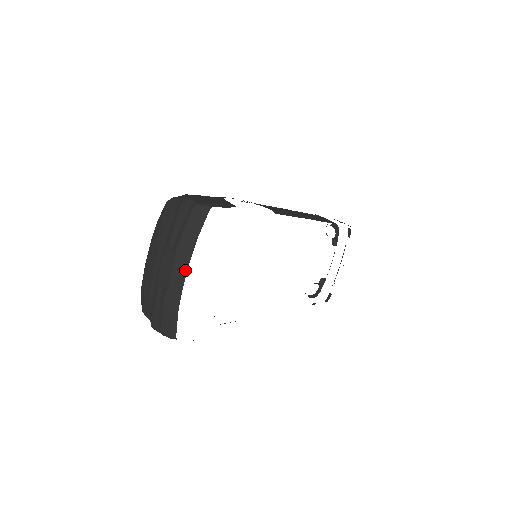
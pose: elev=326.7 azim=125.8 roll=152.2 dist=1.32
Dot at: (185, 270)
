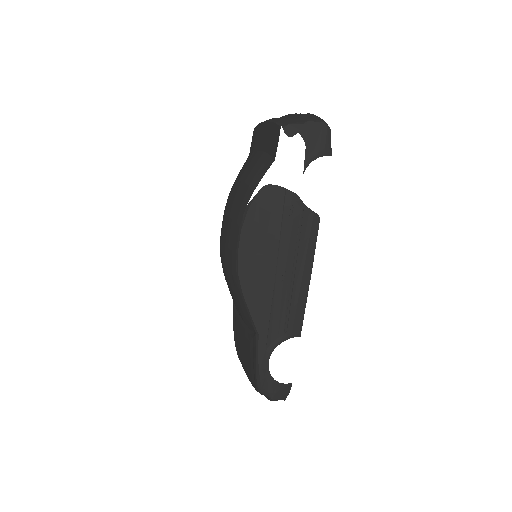
Dot at: occluded
